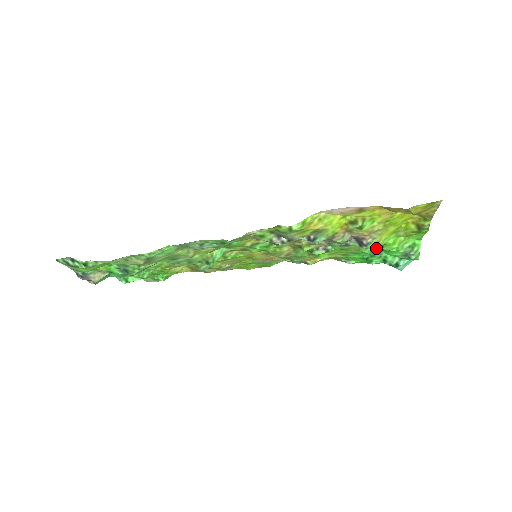
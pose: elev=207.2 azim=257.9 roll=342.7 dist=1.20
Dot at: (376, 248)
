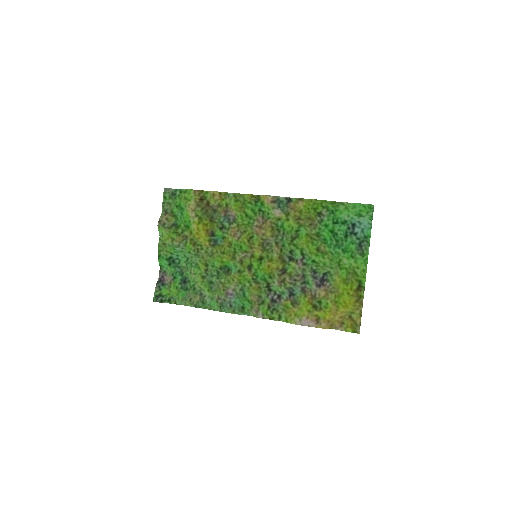
Dot at: (338, 252)
